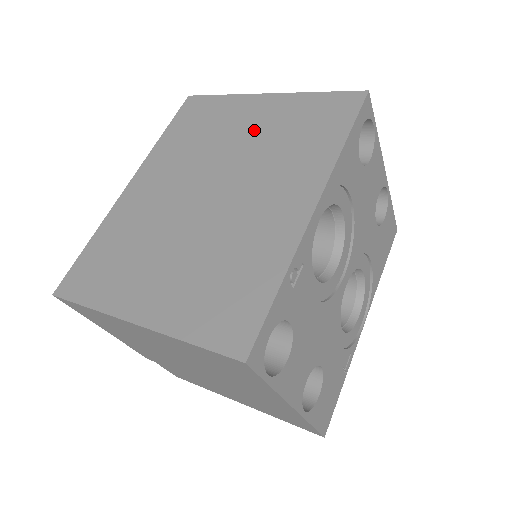
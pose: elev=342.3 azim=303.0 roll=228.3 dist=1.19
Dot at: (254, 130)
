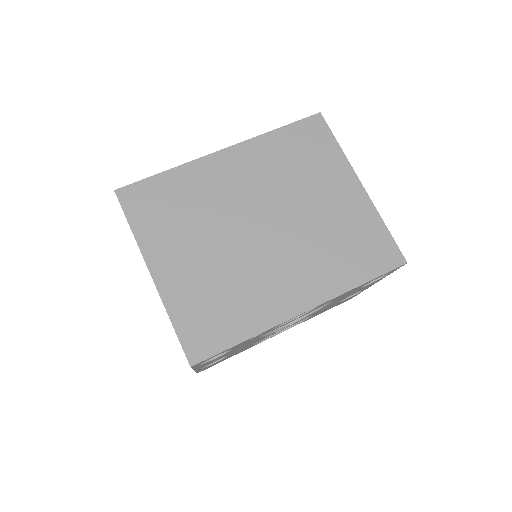
Dot at: (327, 207)
